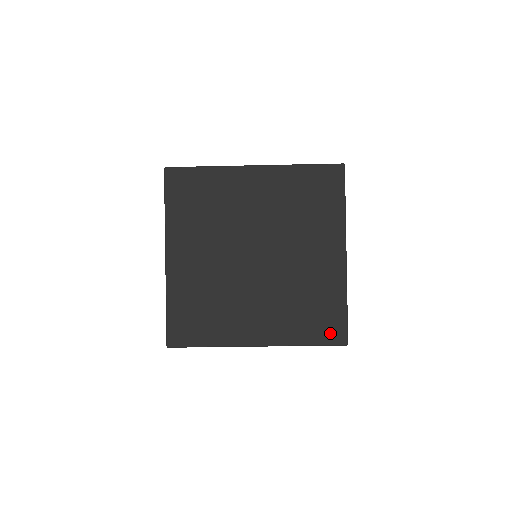
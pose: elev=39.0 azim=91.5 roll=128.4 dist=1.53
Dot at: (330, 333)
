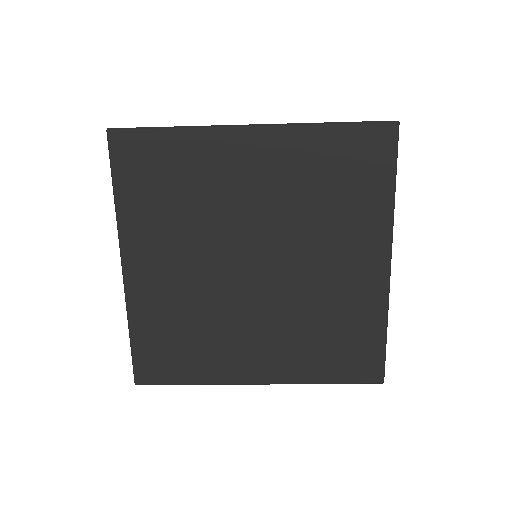
Dot at: (360, 369)
